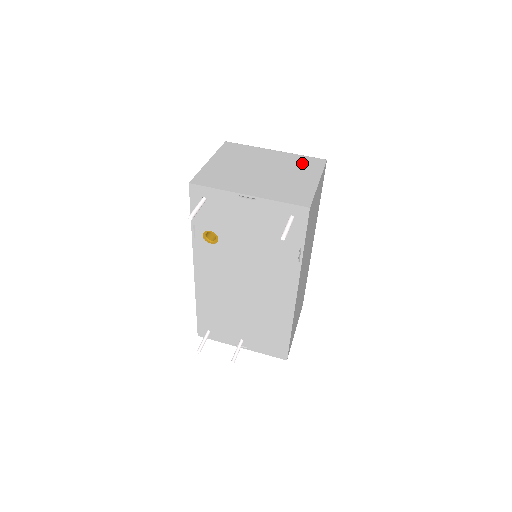
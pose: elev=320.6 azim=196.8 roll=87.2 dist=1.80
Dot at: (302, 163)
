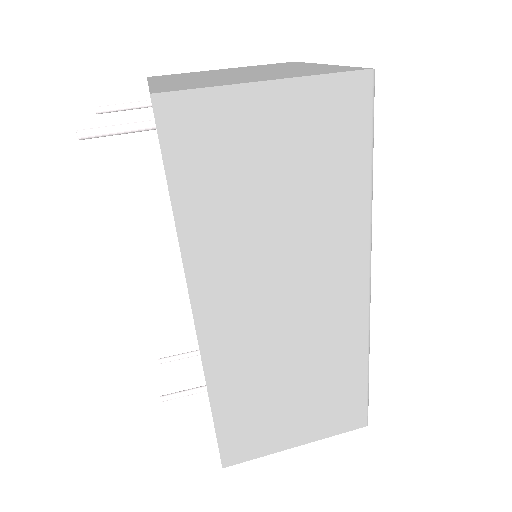
Dot at: (316, 70)
